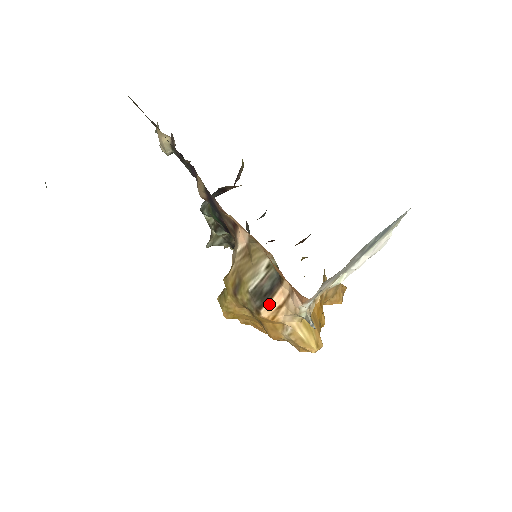
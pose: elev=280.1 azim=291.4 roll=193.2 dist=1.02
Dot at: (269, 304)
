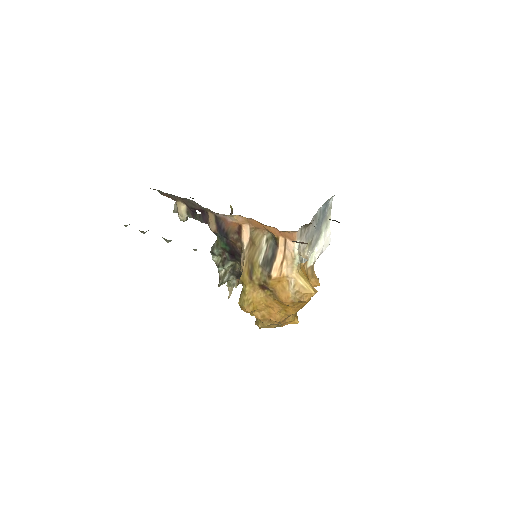
Dot at: (275, 265)
